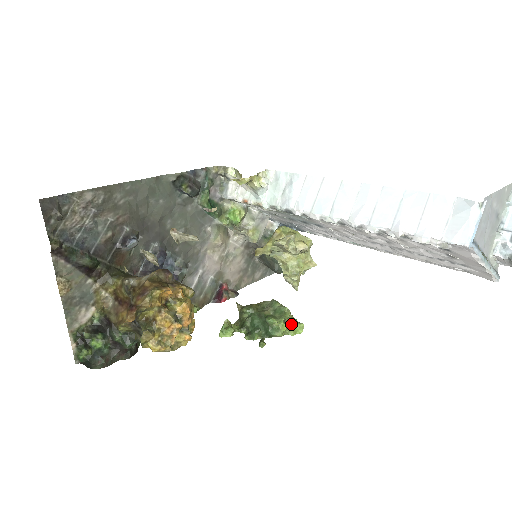
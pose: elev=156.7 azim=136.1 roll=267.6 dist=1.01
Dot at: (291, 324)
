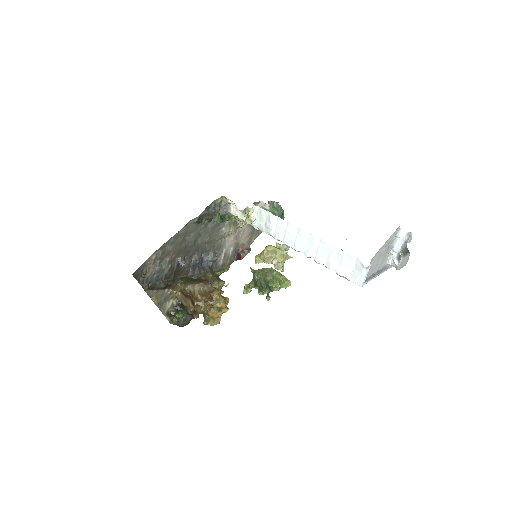
Dot at: (284, 283)
